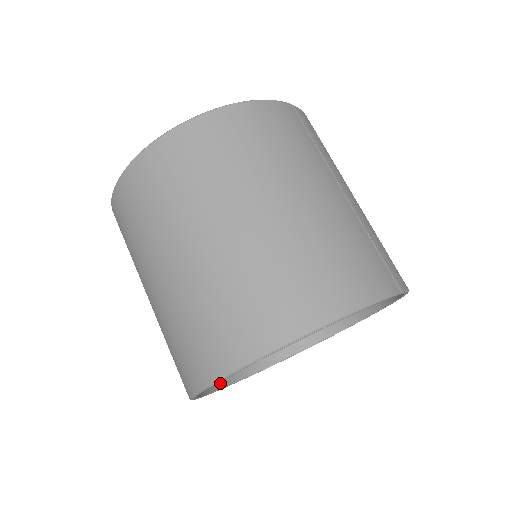
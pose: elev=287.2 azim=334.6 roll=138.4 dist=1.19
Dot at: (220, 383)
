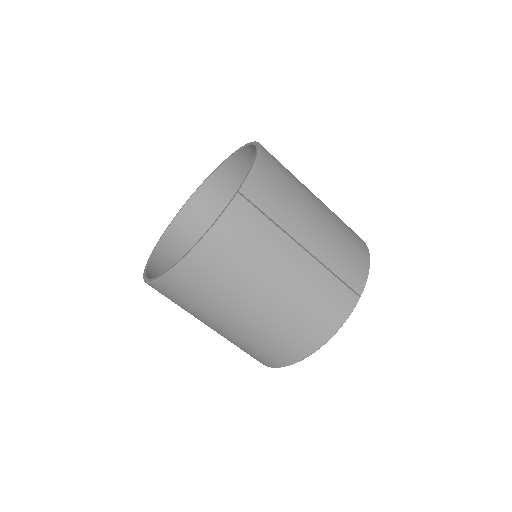
Dot at: occluded
